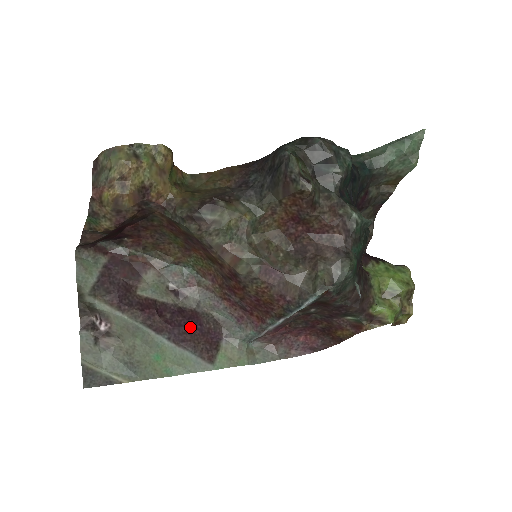
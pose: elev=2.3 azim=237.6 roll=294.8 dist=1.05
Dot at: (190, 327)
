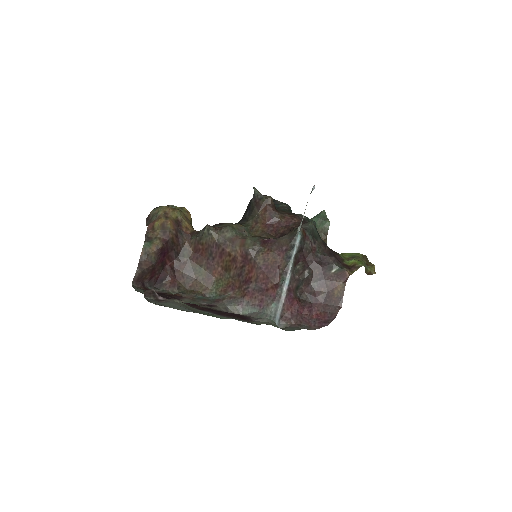
Dot at: (225, 312)
